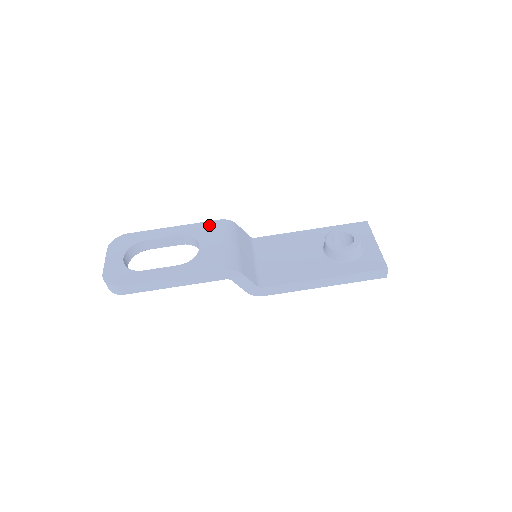
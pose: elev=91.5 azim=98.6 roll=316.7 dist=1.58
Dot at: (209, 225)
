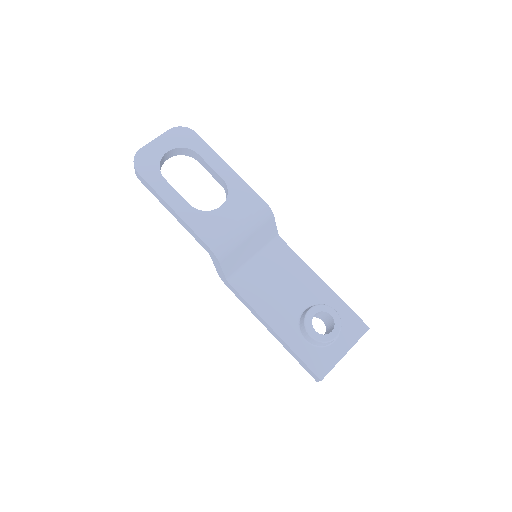
Dot at: (251, 196)
